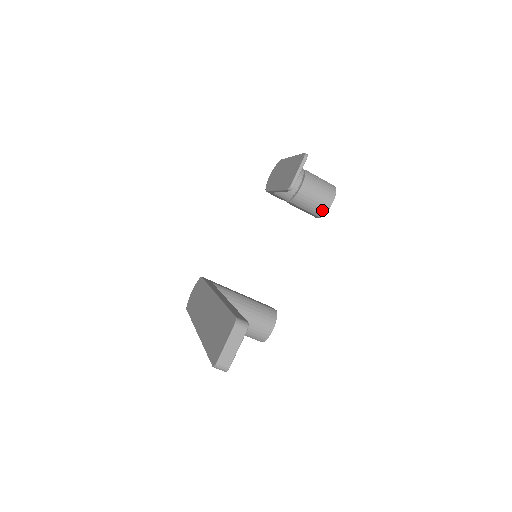
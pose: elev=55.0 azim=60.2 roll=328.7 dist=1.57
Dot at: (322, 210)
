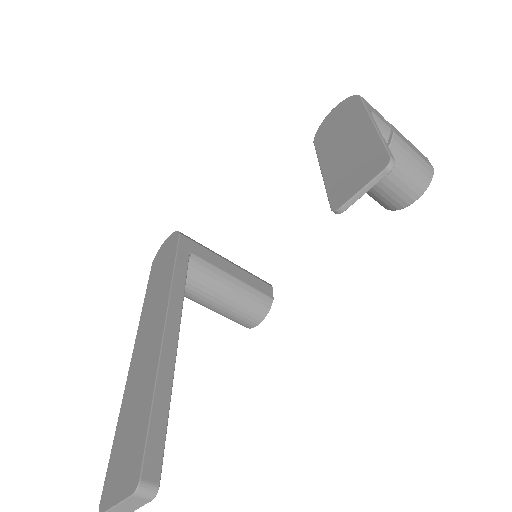
Dot at: (392, 205)
